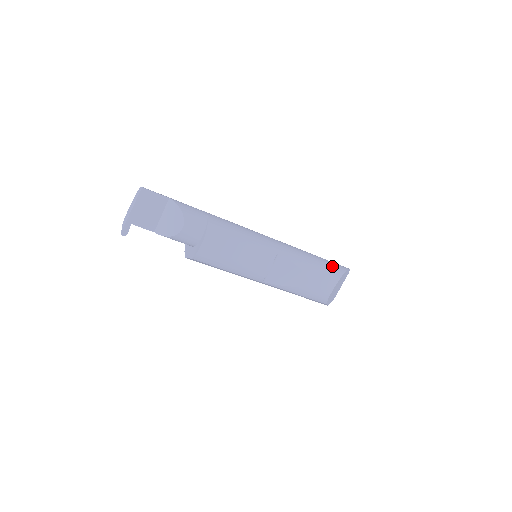
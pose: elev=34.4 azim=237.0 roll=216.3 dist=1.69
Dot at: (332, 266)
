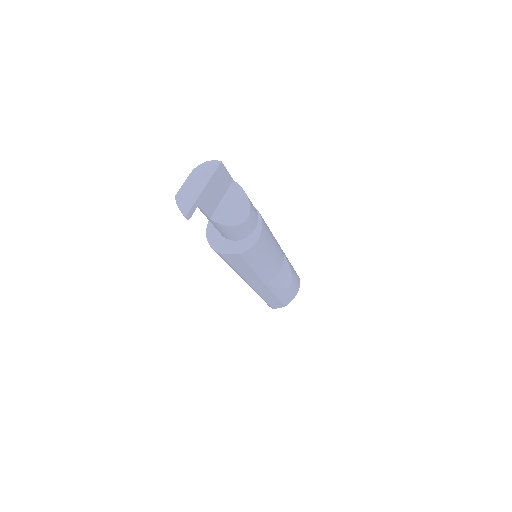
Dot at: occluded
